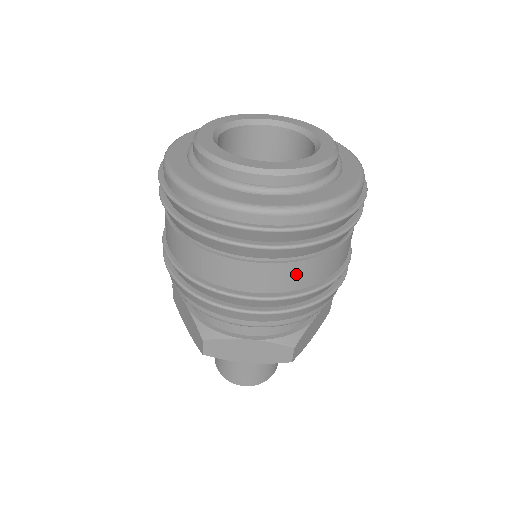
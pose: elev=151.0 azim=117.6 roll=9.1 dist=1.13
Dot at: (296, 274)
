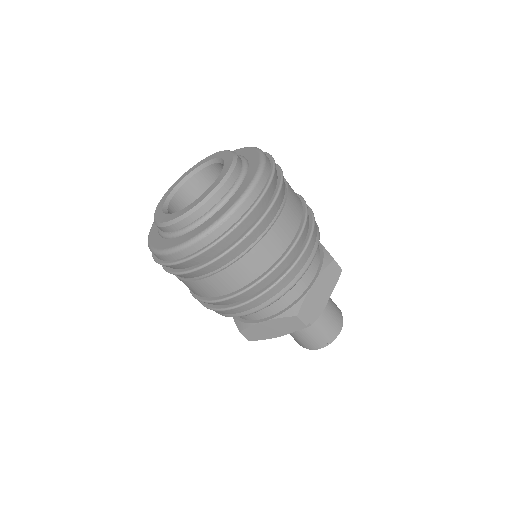
Dot at: (292, 213)
